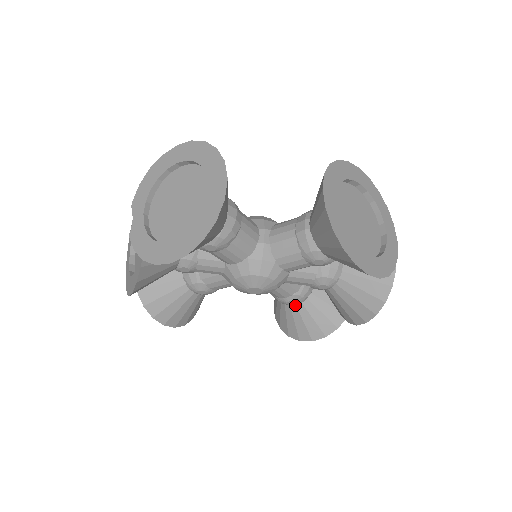
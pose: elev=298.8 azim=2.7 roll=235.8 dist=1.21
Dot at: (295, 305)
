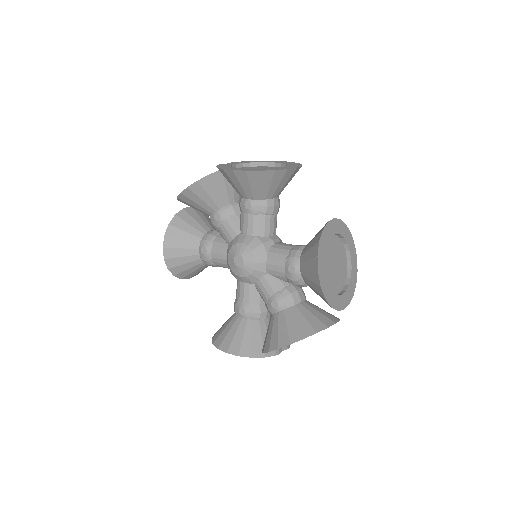
Dot at: (242, 318)
